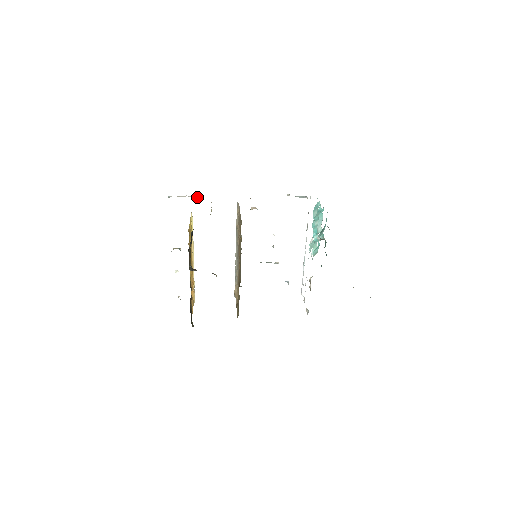
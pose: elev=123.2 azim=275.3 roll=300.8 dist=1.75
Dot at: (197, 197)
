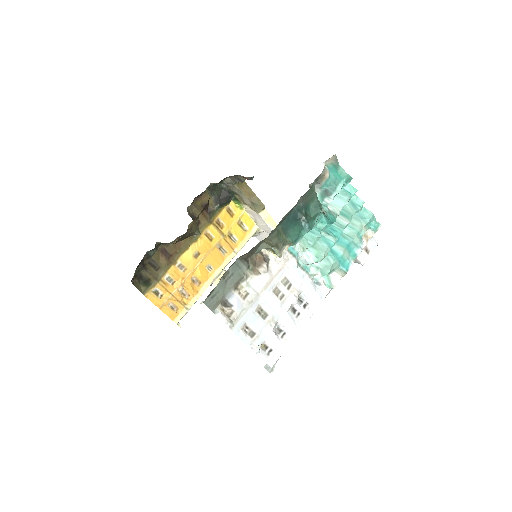
Dot at: occluded
